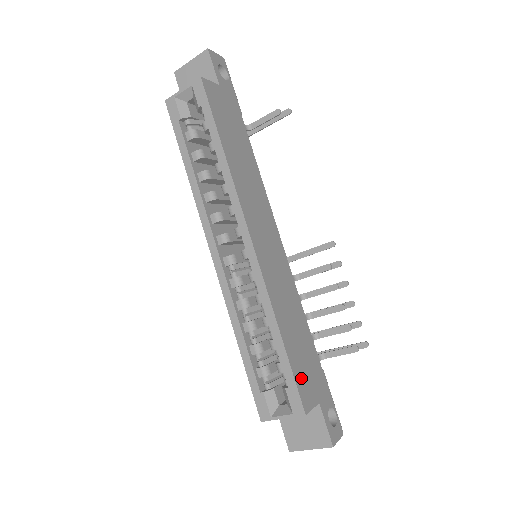
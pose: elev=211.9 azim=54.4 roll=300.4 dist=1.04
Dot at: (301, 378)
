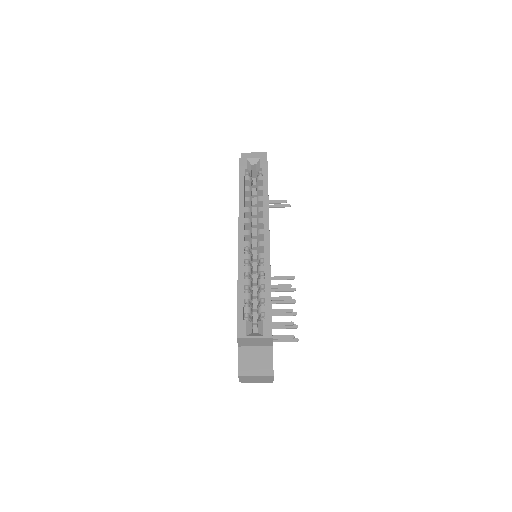
Dot at: occluded
